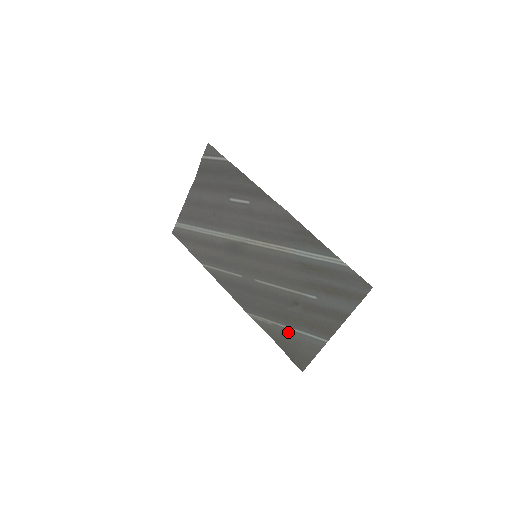
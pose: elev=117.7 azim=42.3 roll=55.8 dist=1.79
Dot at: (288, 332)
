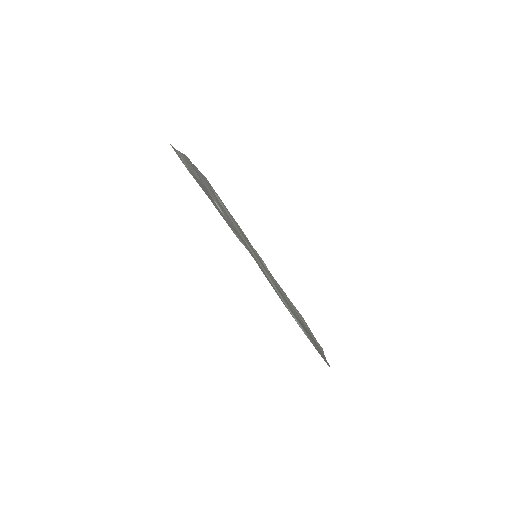
Dot at: (302, 319)
